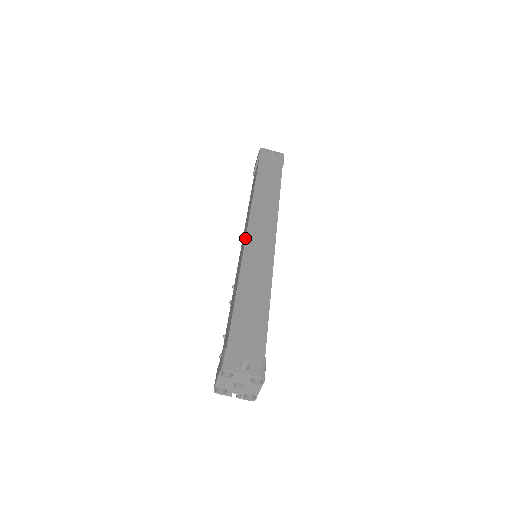
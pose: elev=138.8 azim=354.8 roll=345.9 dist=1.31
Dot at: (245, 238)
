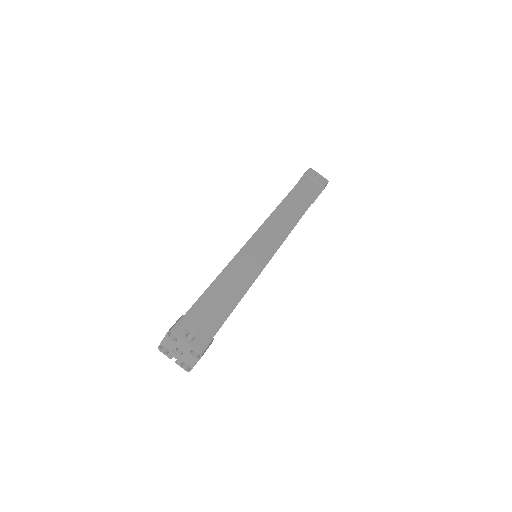
Dot at: (252, 236)
